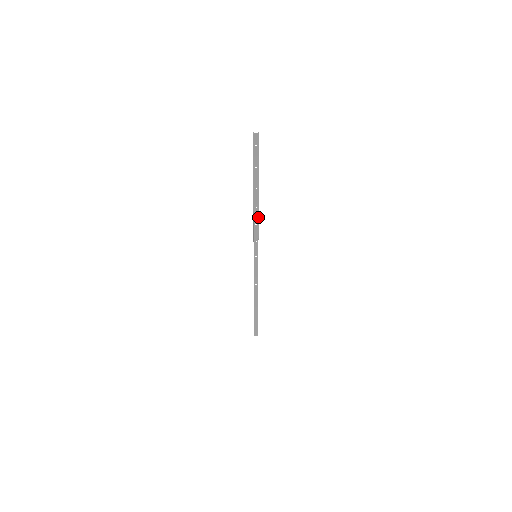
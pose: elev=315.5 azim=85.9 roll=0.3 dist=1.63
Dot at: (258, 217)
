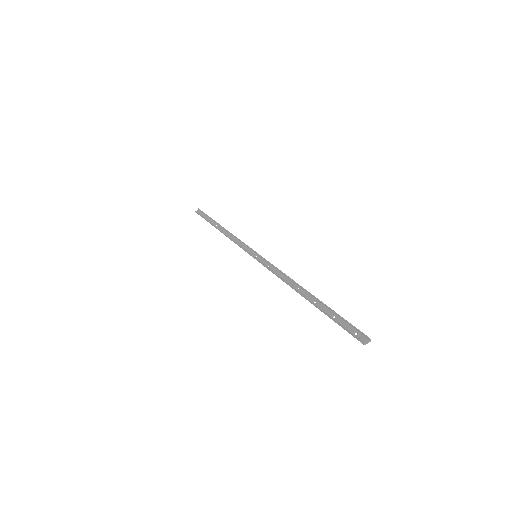
Dot at: (291, 280)
